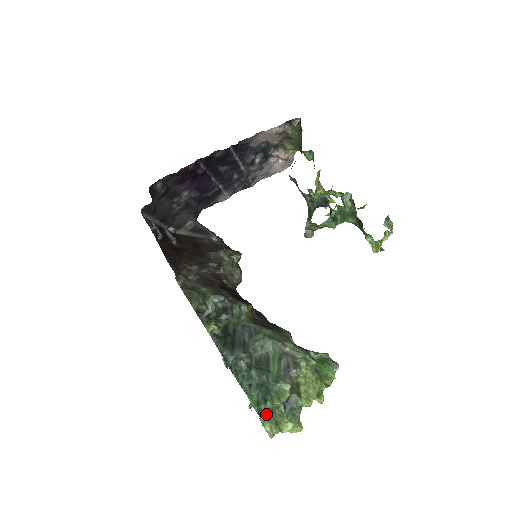
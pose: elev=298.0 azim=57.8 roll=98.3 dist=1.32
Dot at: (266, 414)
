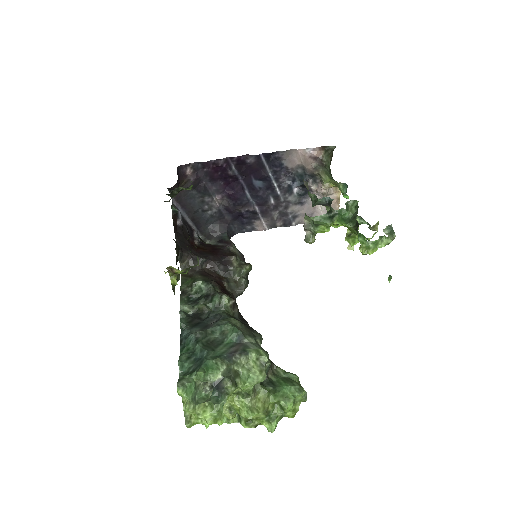
Dot at: (185, 382)
